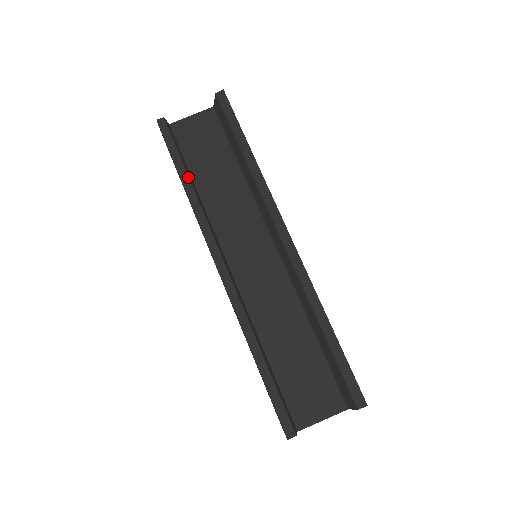
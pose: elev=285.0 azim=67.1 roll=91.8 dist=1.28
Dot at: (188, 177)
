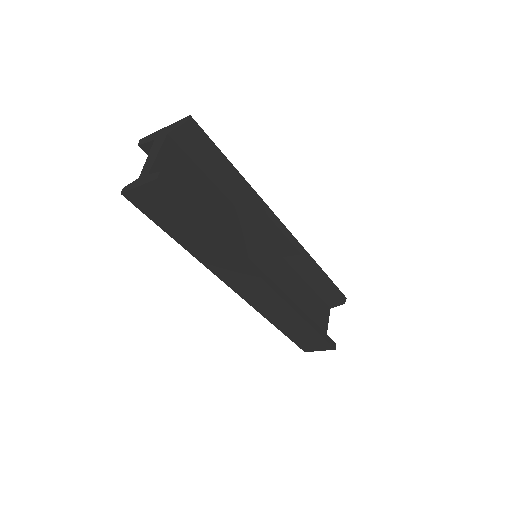
Dot at: (213, 224)
